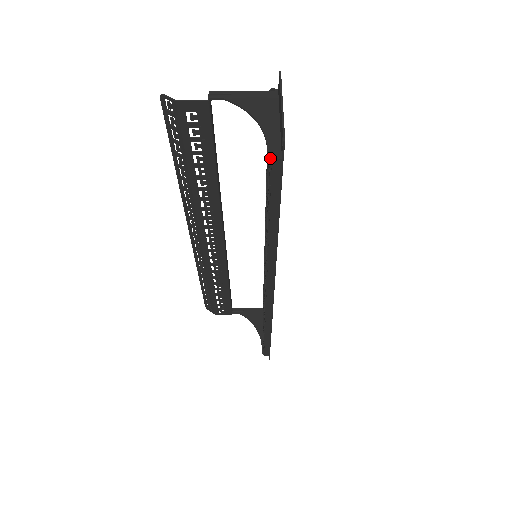
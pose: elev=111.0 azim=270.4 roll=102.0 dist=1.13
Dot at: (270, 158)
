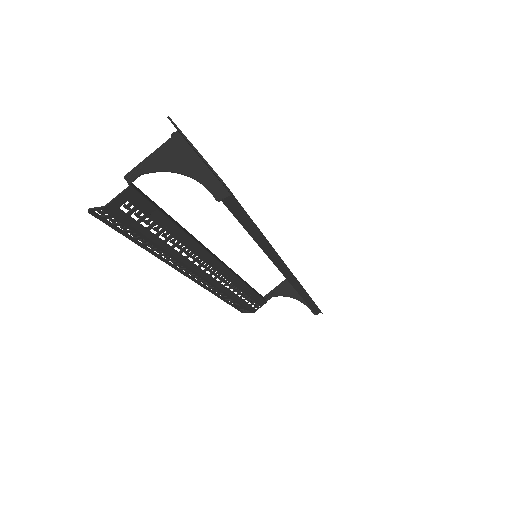
Dot at: occluded
